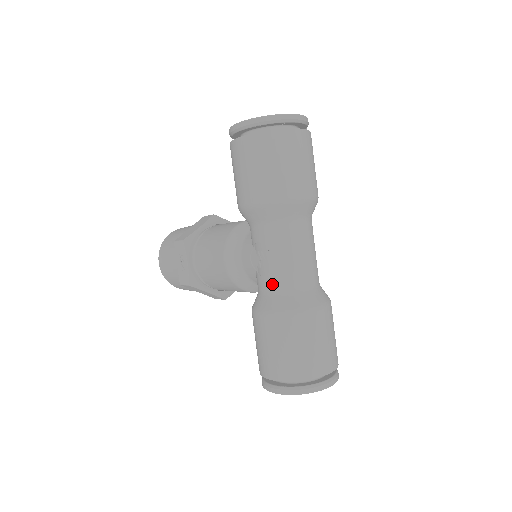
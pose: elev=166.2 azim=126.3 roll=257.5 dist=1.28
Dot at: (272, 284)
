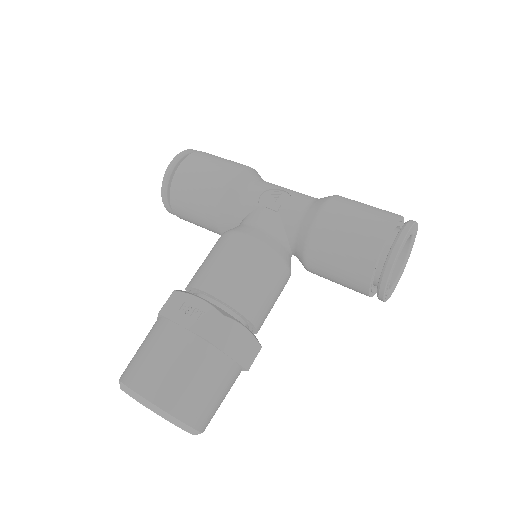
Dot at: (302, 200)
